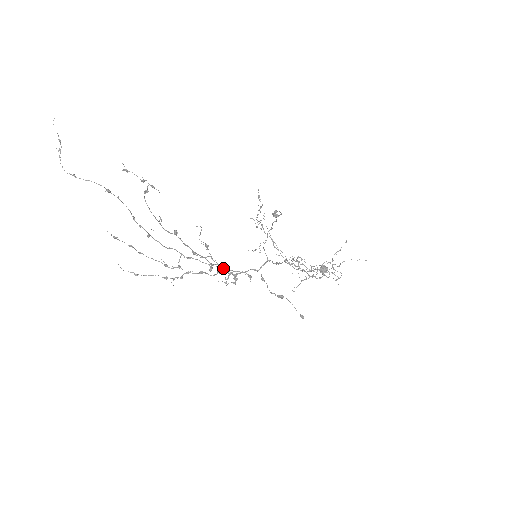
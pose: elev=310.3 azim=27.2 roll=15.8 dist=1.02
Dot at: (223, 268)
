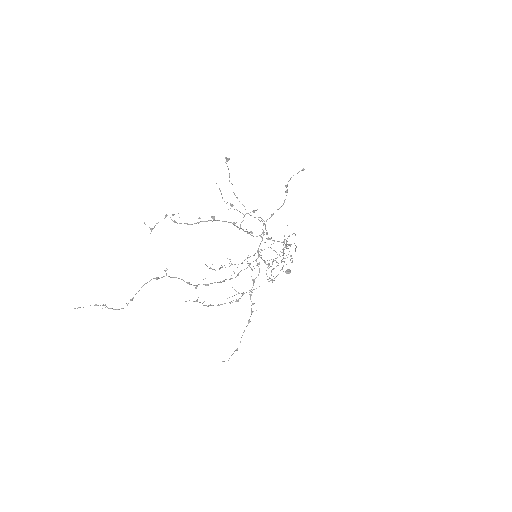
Dot at: (253, 212)
